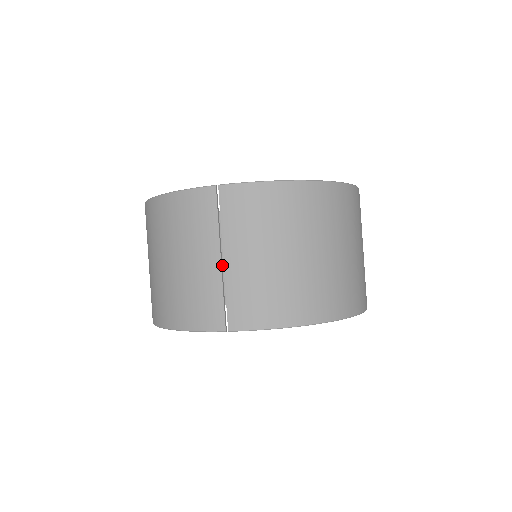
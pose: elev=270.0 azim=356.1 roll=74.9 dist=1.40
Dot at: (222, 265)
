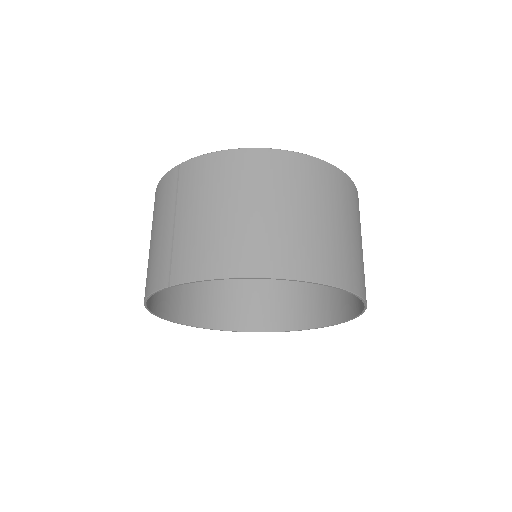
Dot at: (260, 292)
